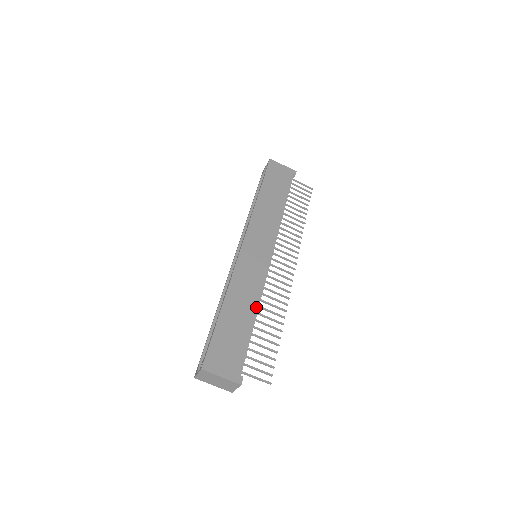
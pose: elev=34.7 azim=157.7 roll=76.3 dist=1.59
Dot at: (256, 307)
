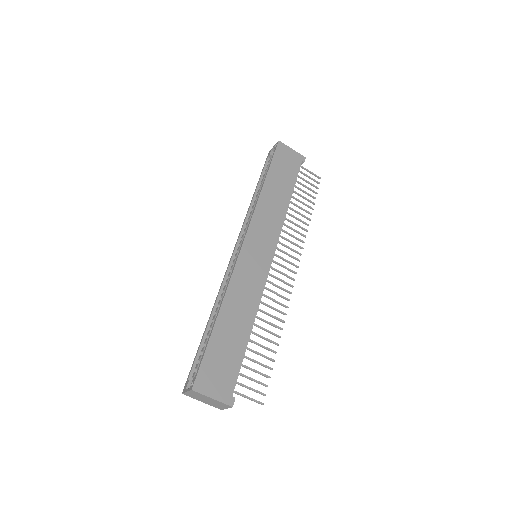
Dot at: (253, 318)
